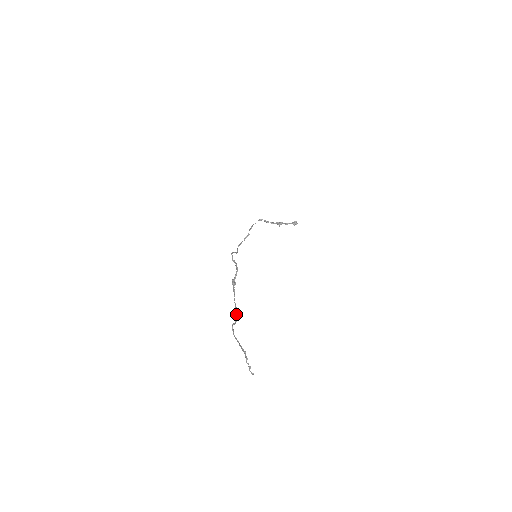
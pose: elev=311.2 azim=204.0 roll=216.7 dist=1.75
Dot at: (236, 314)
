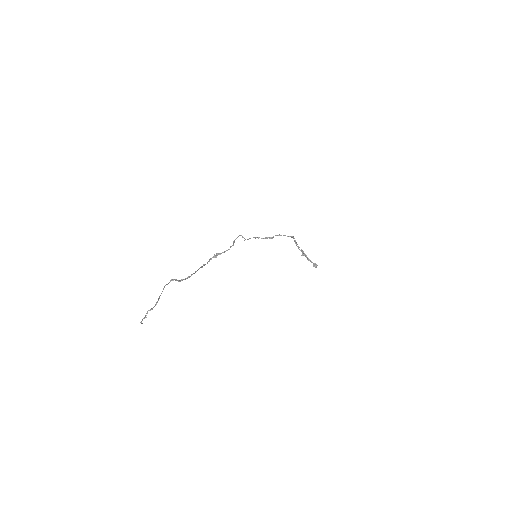
Dot at: (189, 276)
